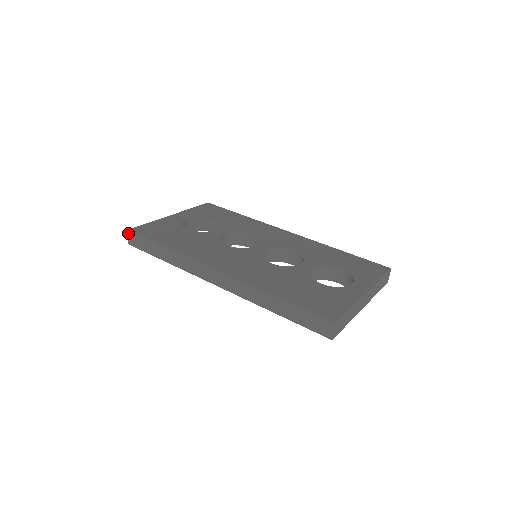
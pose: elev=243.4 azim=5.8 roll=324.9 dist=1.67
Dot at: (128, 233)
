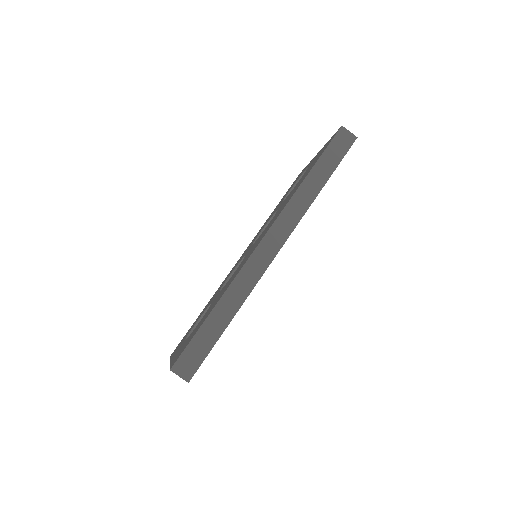
Dot at: (174, 372)
